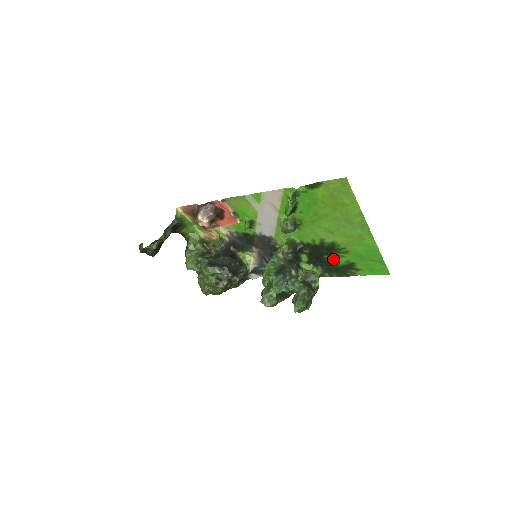
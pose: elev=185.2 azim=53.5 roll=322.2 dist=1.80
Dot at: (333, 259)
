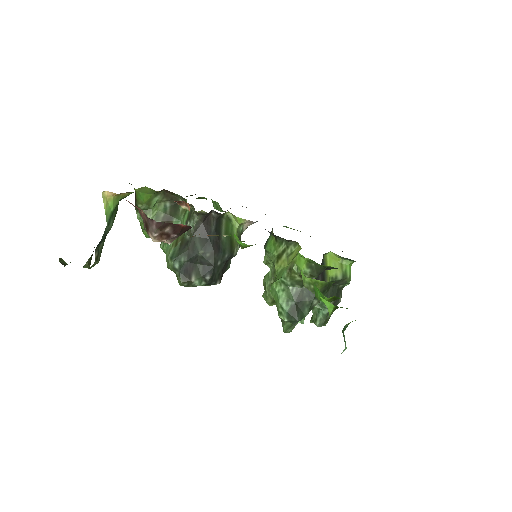
Dot at: occluded
